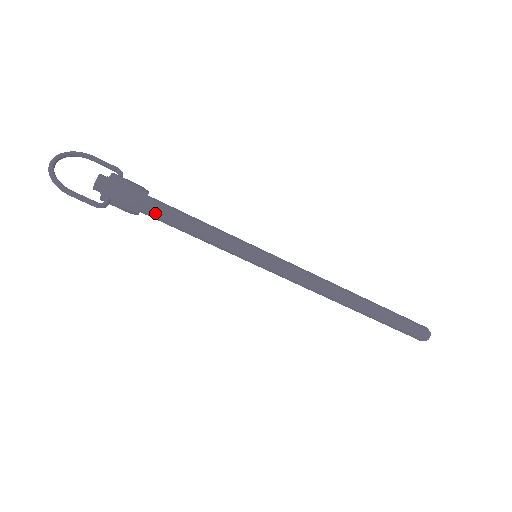
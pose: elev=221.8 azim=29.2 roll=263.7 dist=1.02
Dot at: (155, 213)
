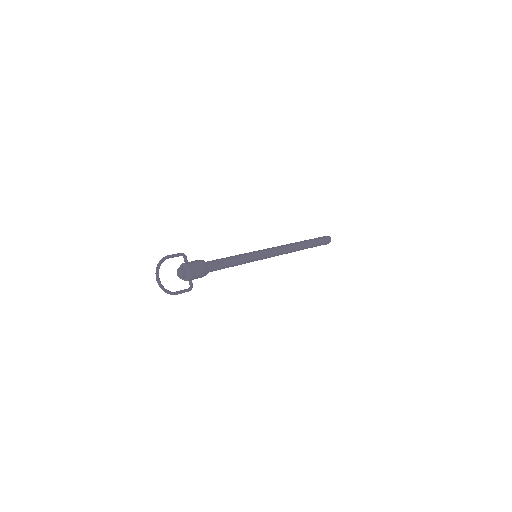
Dot at: (211, 271)
